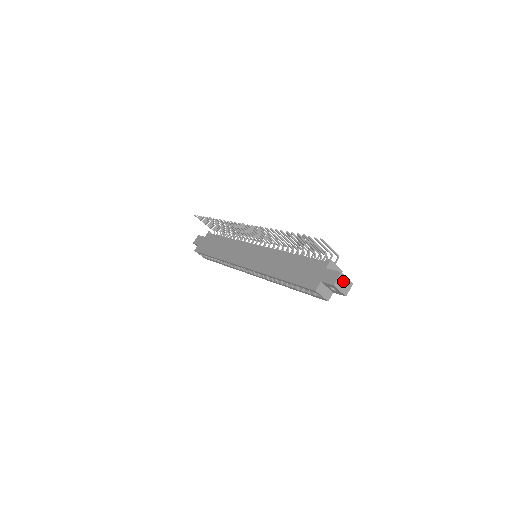
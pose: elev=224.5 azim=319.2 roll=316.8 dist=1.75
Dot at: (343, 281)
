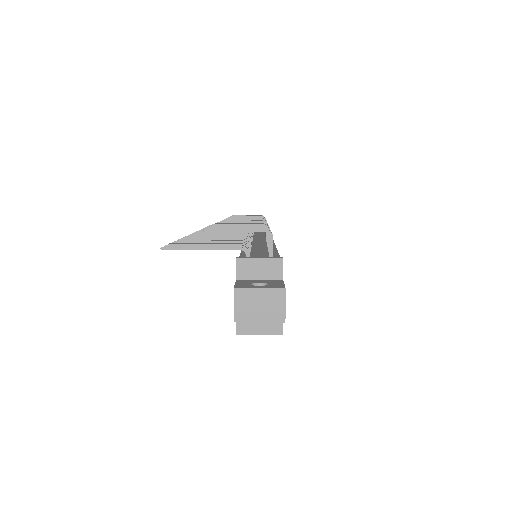
Dot at: (253, 300)
